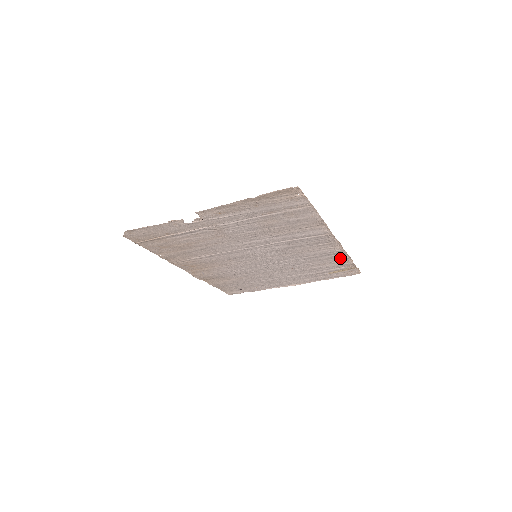
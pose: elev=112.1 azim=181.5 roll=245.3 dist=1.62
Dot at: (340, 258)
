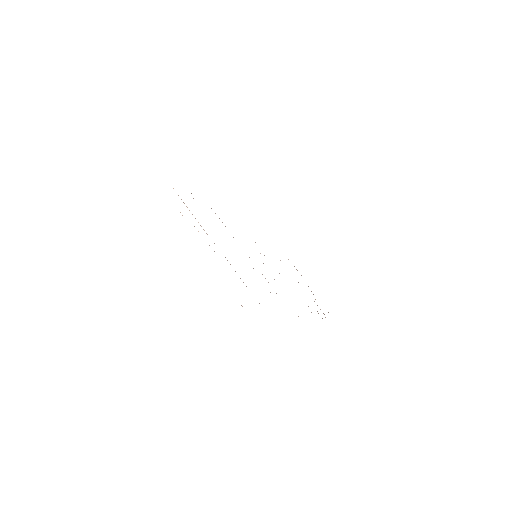
Dot at: occluded
